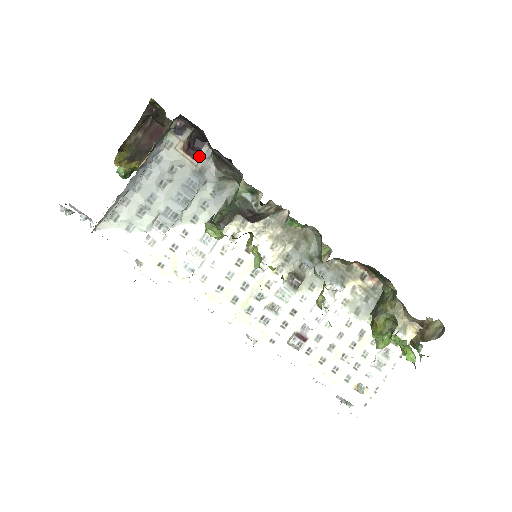
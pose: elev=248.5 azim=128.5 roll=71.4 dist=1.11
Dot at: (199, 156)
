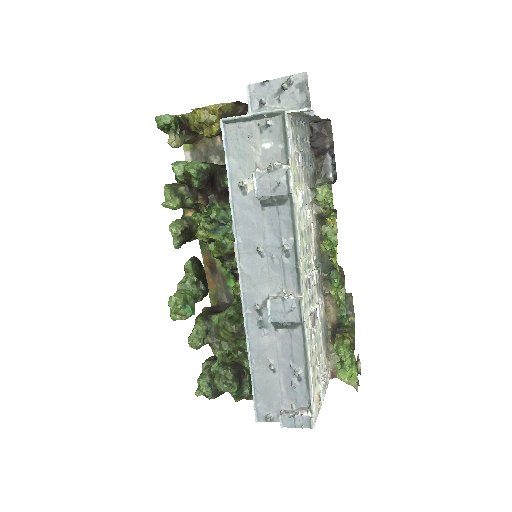
Dot at: (311, 151)
